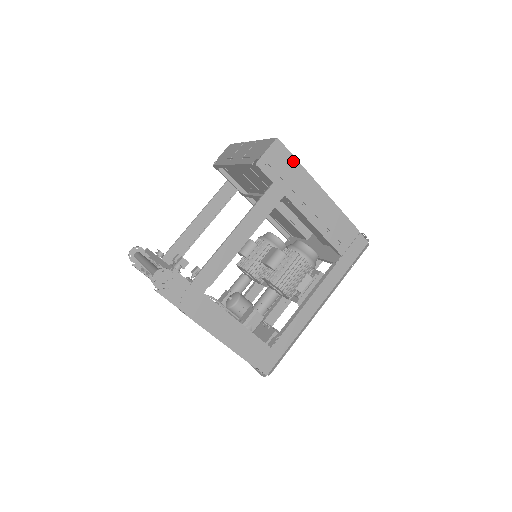
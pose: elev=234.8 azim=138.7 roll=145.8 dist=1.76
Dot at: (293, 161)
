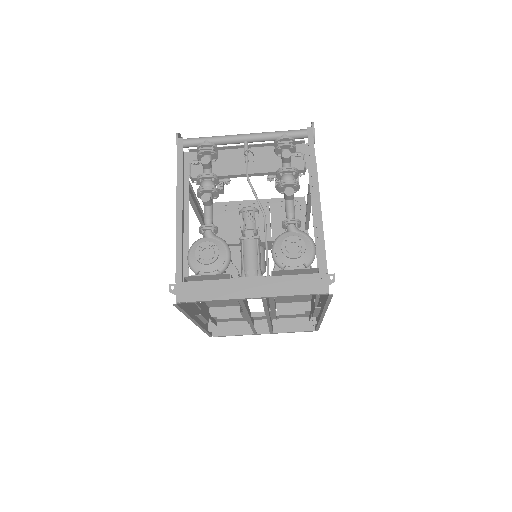
Dot at: occluded
